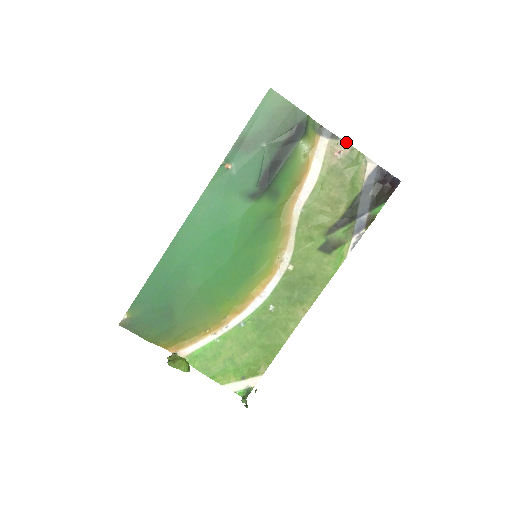
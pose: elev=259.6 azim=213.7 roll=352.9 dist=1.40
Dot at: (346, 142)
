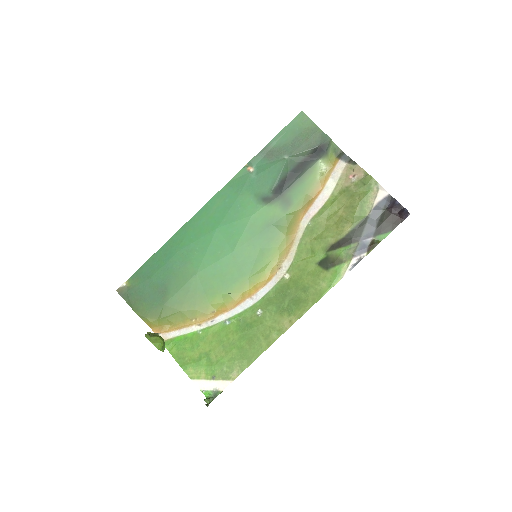
Dot at: (362, 168)
